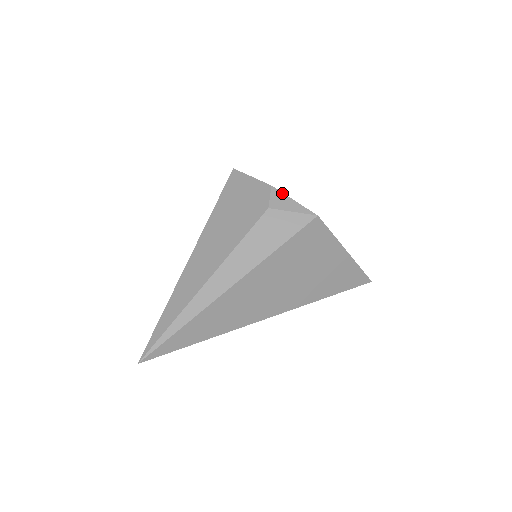
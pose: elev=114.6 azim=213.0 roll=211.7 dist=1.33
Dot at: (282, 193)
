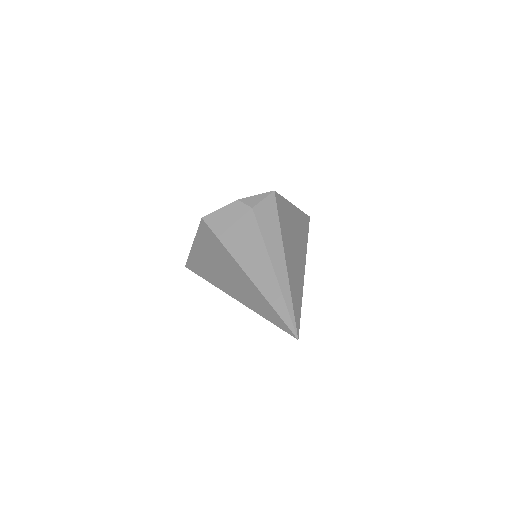
Dot at: (247, 198)
